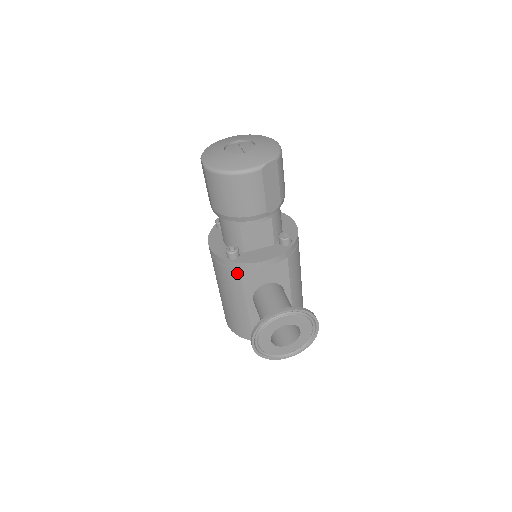
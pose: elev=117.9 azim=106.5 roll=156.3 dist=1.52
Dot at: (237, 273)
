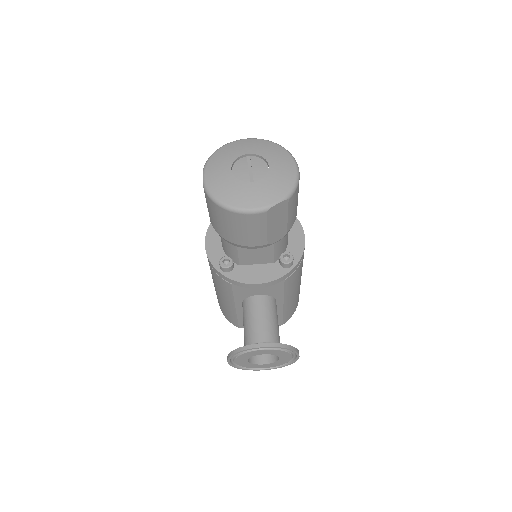
Dot at: (228, 284)
